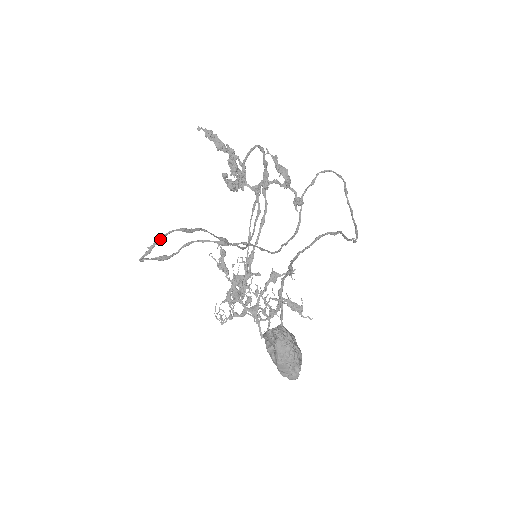
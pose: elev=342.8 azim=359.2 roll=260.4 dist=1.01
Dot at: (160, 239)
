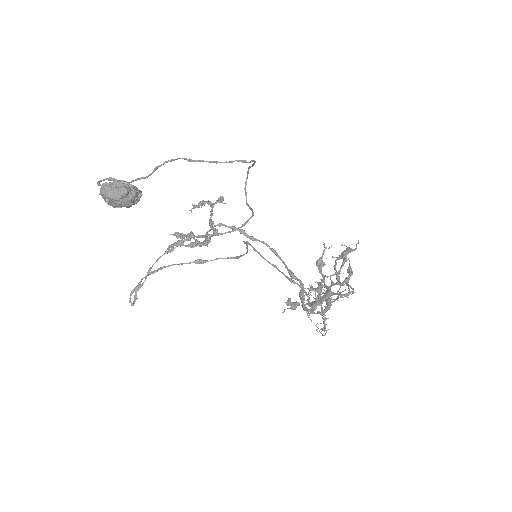
Dot at: occluded
